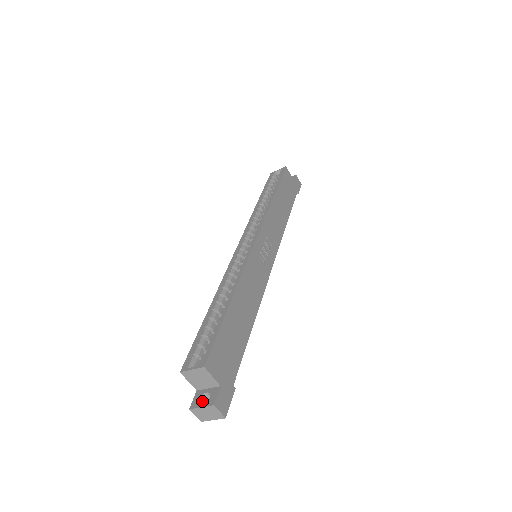
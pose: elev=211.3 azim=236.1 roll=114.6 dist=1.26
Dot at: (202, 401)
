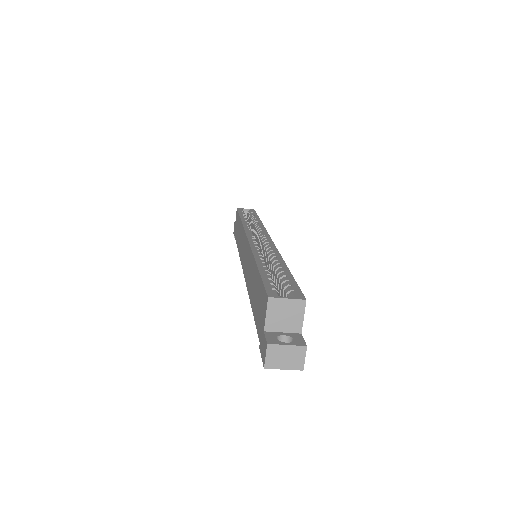
Dot at: occluded
